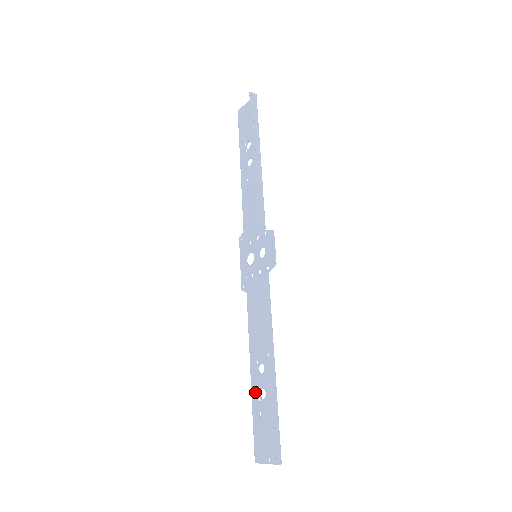
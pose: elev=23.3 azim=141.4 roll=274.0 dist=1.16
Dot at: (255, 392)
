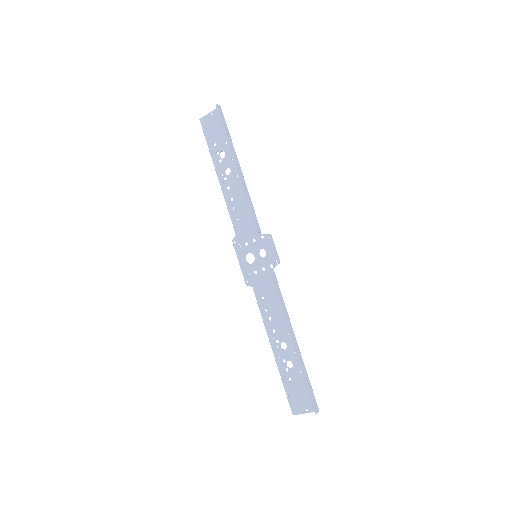
Dot at: (281, 364)
